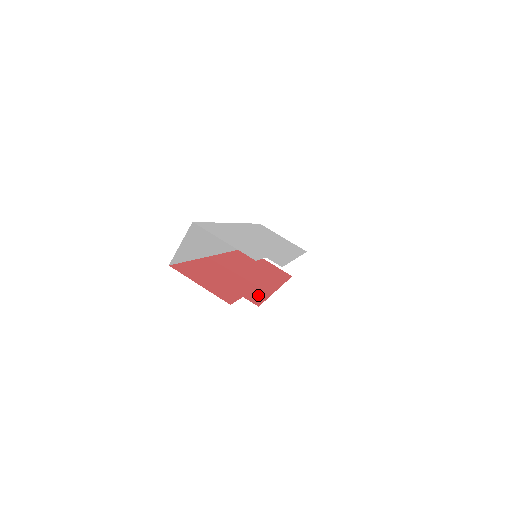
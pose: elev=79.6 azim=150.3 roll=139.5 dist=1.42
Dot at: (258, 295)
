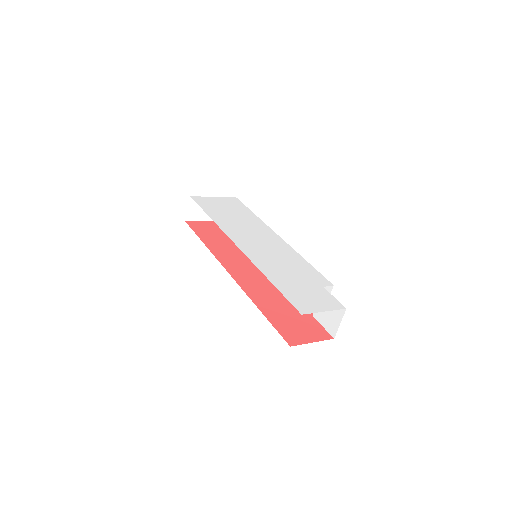
Dot at: occluded
